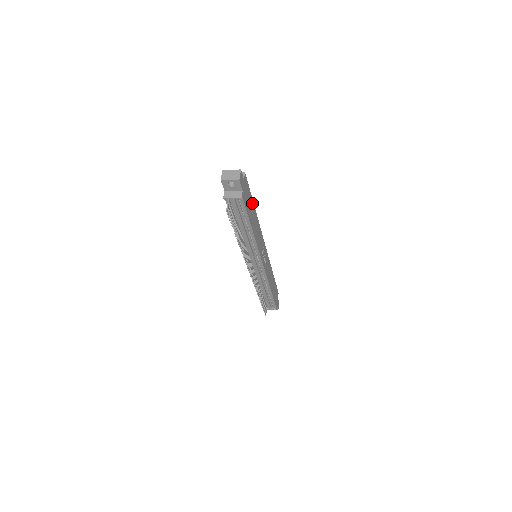
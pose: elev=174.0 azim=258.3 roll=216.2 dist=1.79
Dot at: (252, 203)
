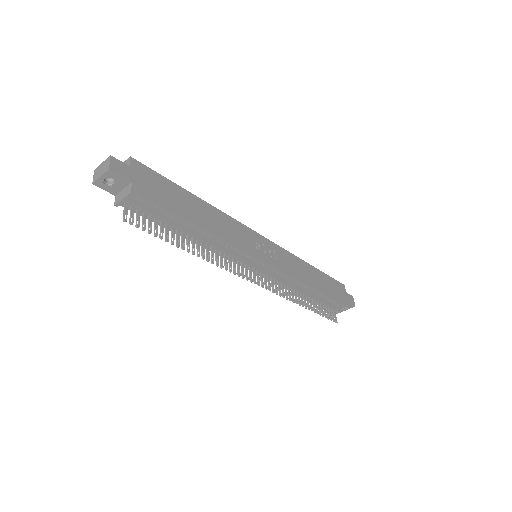
Dot at: (182, 192)
